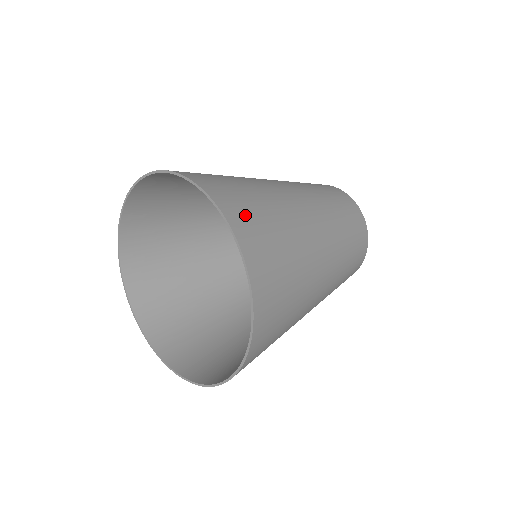
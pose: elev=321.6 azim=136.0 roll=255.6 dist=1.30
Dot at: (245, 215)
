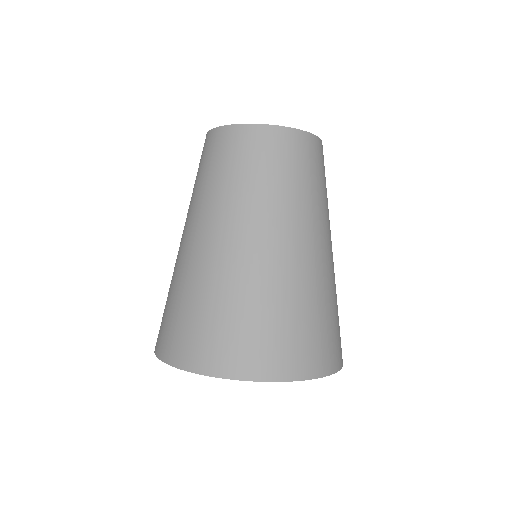
Dot at: (302, 353)
